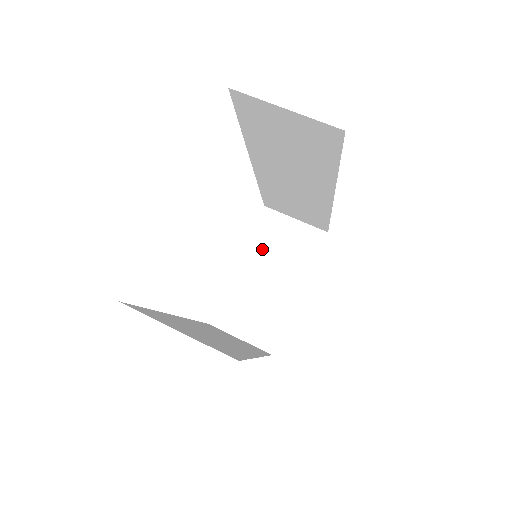
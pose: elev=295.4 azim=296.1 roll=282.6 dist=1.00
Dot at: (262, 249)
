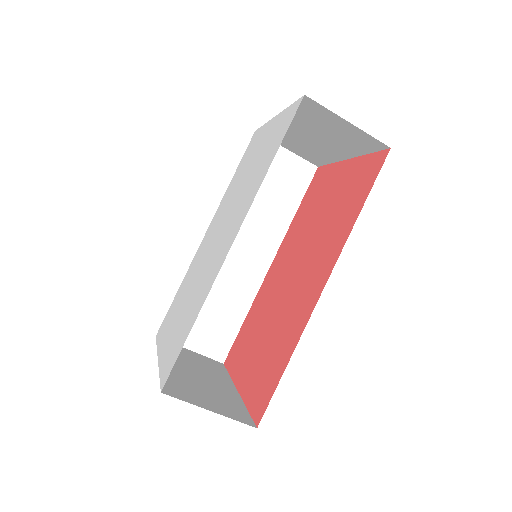
Dot at: (304, 121)
